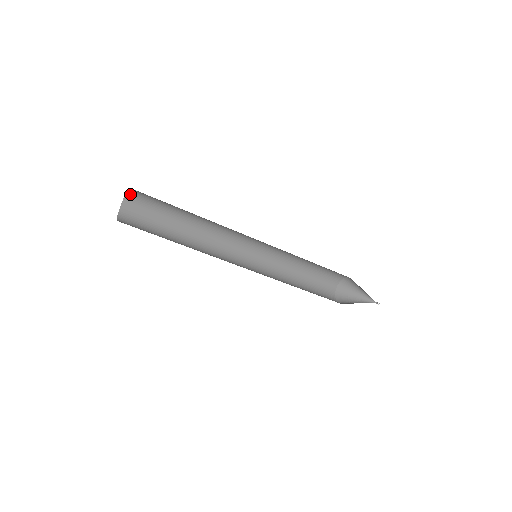
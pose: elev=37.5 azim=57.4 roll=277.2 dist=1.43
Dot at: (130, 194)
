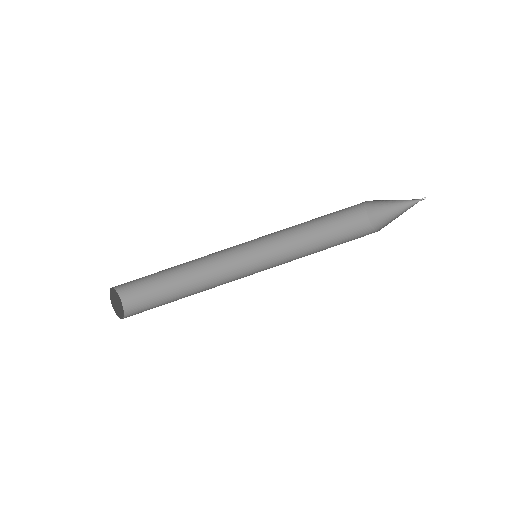
Dot at: (122, 294)
